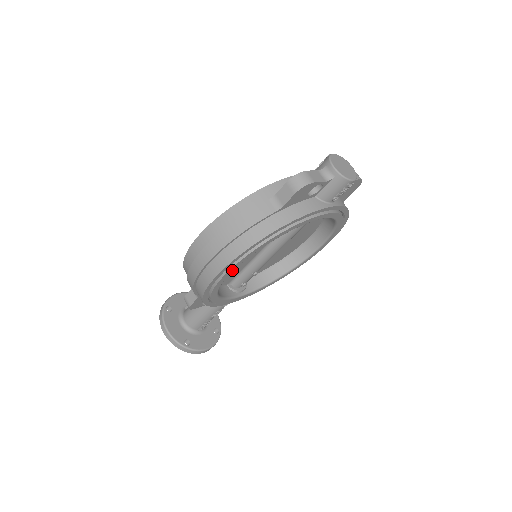
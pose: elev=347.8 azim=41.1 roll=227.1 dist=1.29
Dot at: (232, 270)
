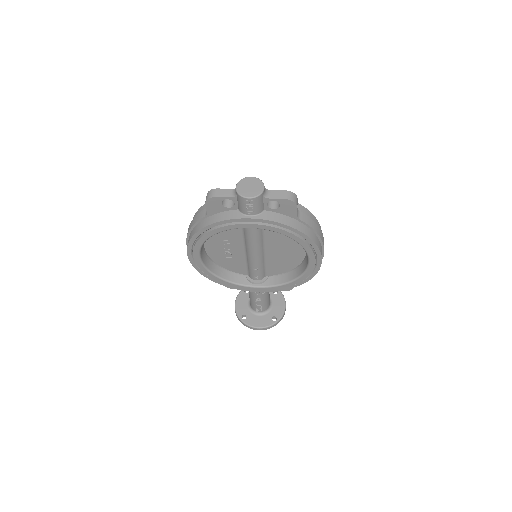
Dot at: (197, 255)
